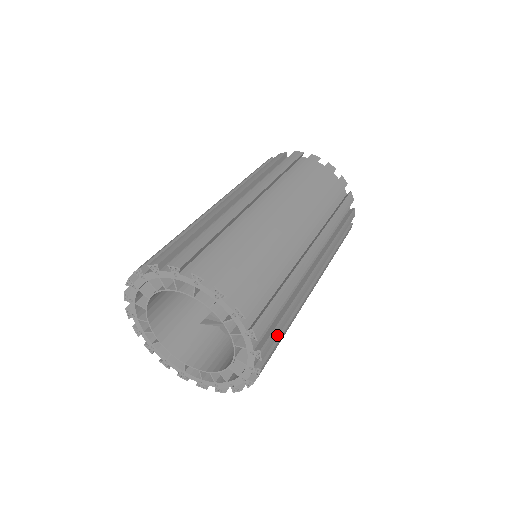
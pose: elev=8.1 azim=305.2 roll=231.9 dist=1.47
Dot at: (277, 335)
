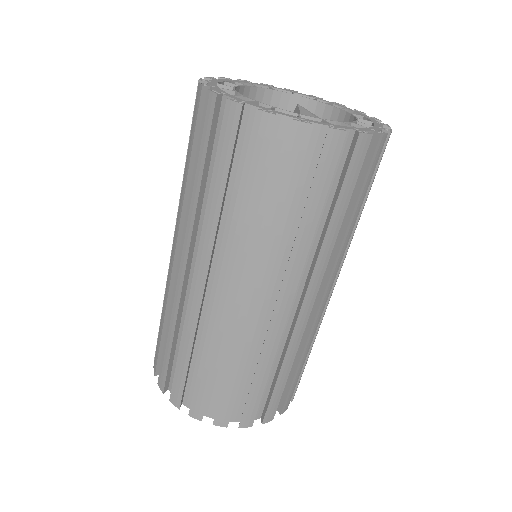
Dot at: occluded
